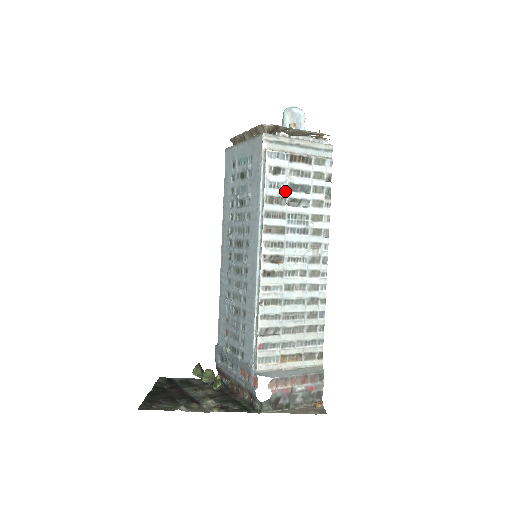
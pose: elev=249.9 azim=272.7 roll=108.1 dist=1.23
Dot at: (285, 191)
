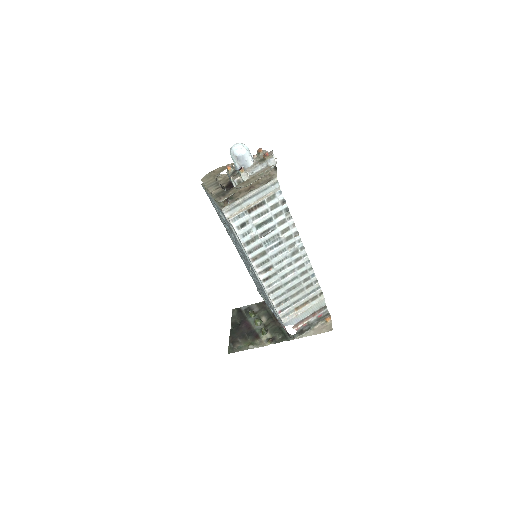
Dot at: (255, 232)
